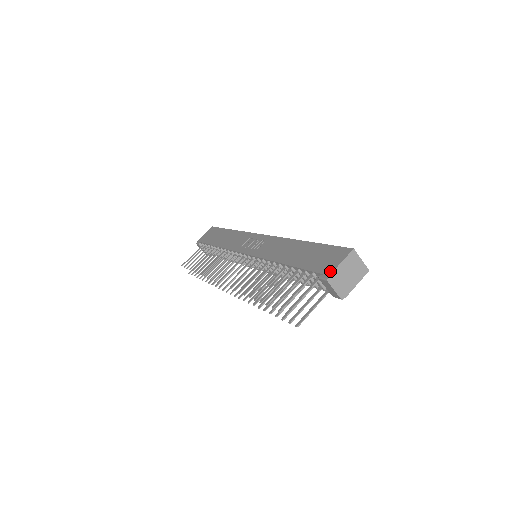
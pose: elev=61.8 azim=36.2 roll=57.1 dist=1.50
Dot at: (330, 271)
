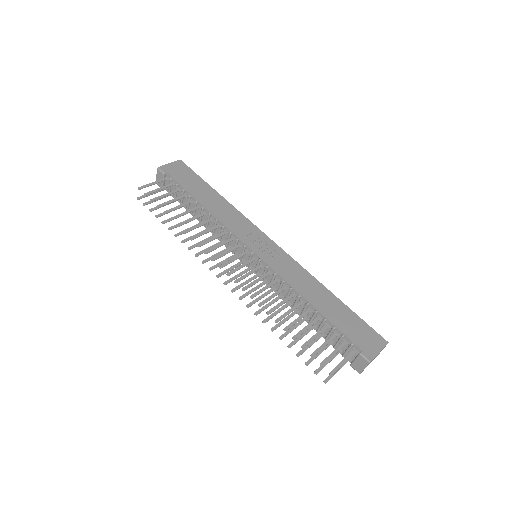
Dot at: (373, 355)
